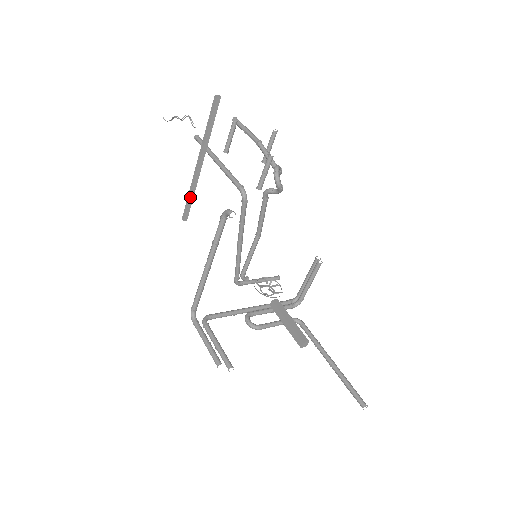
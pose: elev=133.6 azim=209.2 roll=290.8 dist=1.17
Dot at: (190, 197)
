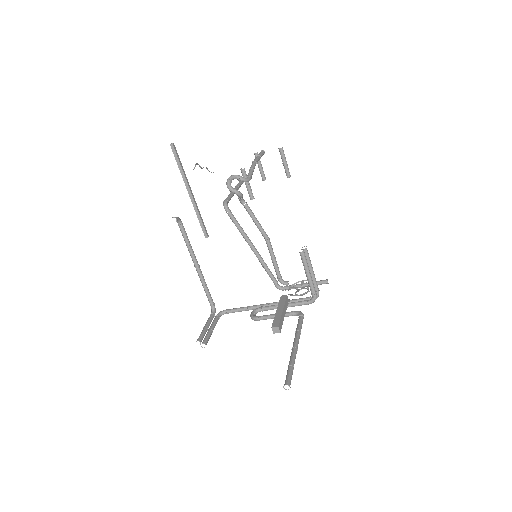
Dot at: (198, 219)
